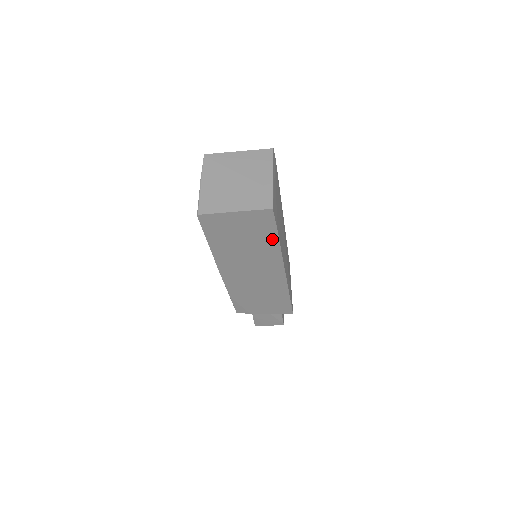
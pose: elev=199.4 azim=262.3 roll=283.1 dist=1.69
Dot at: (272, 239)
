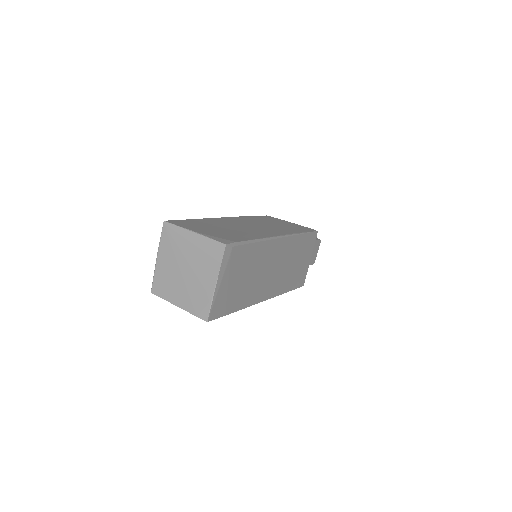
Dot at: occluded
